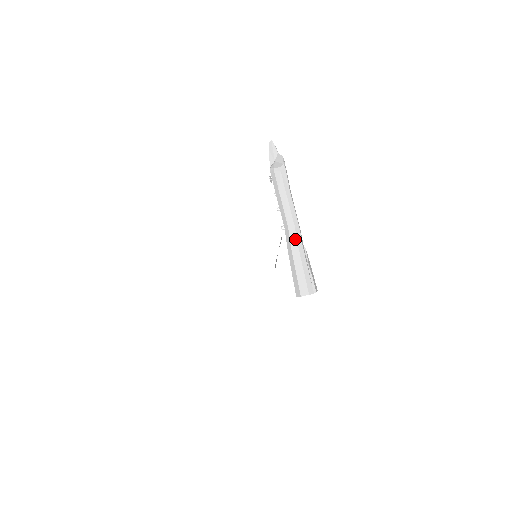
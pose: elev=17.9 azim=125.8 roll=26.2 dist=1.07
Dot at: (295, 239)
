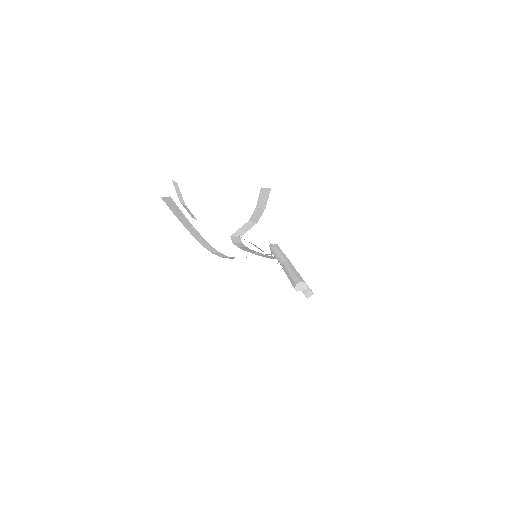
Dot at: (288, 265)
